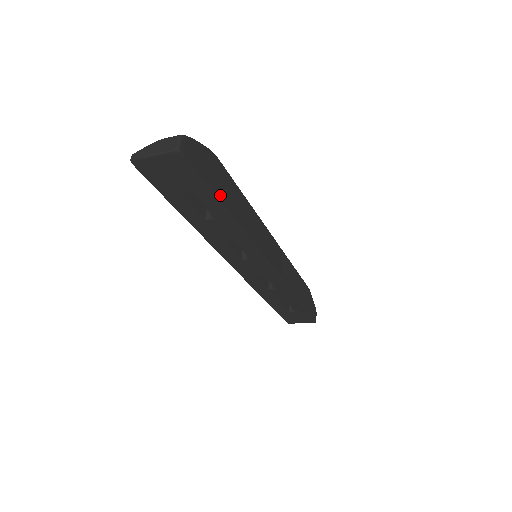
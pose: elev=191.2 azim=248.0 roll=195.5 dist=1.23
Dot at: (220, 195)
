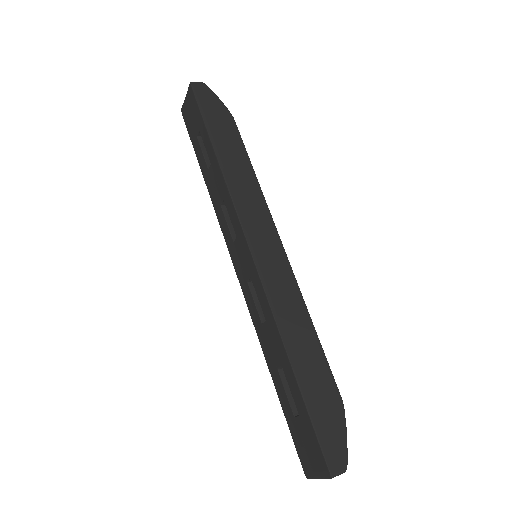
Dot at: (213, 132)
